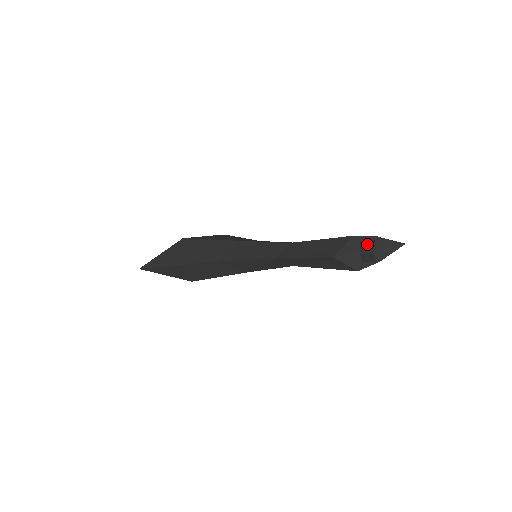
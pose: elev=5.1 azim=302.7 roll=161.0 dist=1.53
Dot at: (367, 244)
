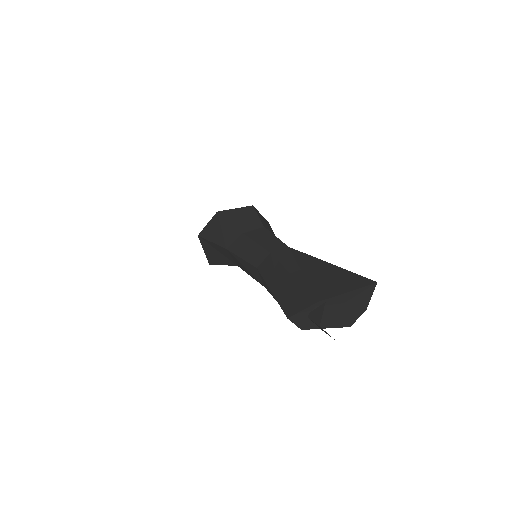
Dot at: occluded
